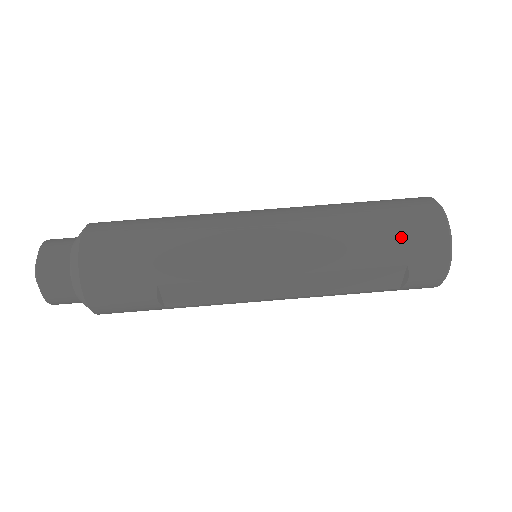
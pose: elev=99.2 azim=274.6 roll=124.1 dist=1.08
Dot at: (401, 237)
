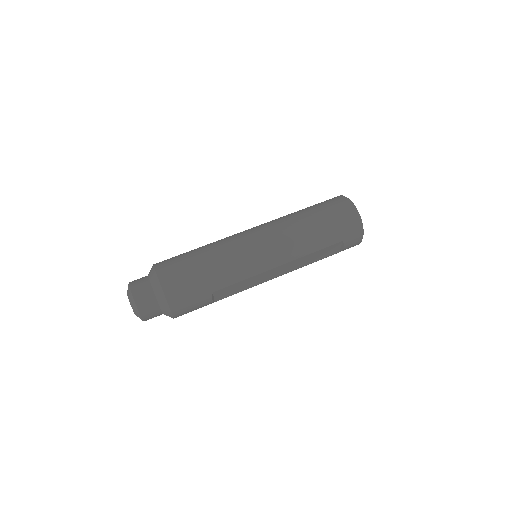
Dot at: (337, 227)
